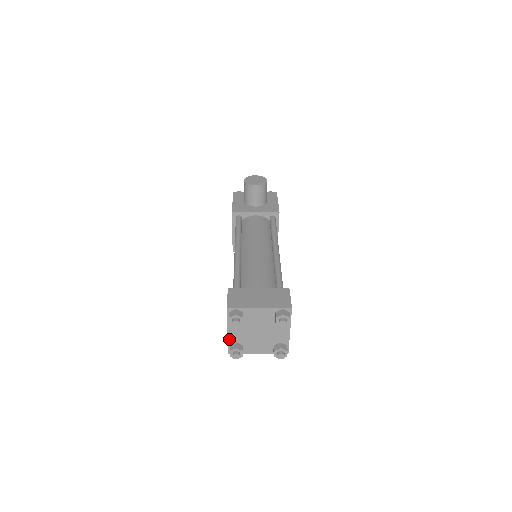
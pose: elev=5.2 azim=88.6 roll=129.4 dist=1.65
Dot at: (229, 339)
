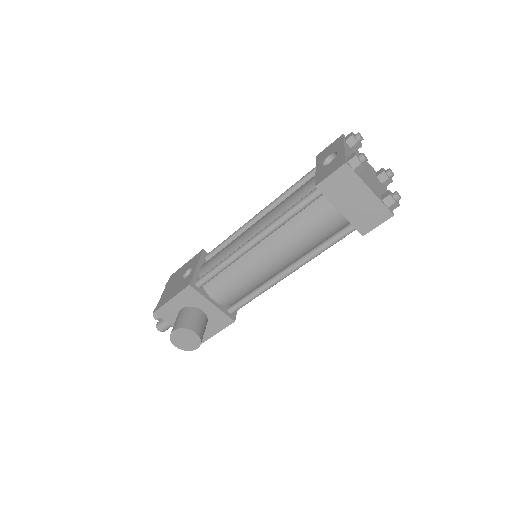
Dot at: (346, 153)
